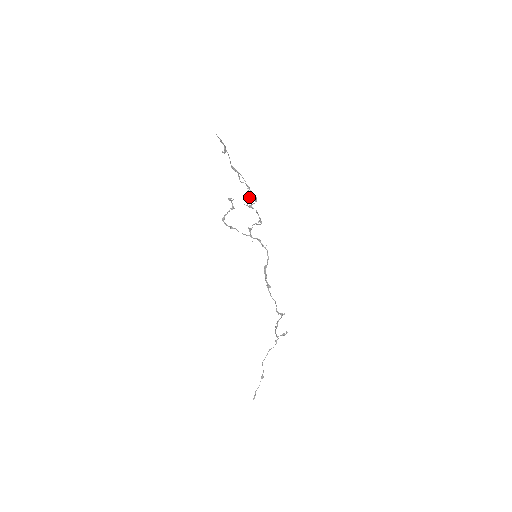
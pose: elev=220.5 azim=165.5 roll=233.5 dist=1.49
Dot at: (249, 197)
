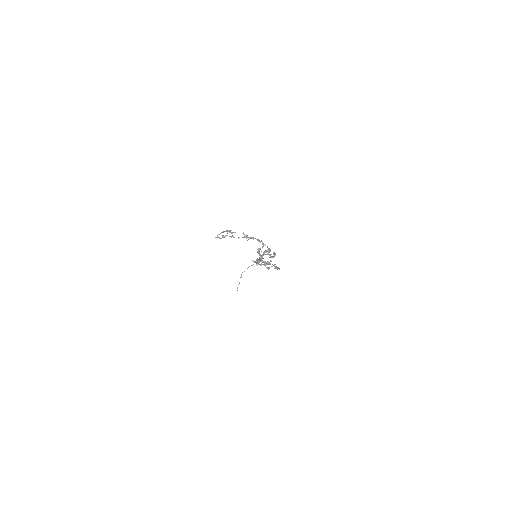
Dot at: occluded
